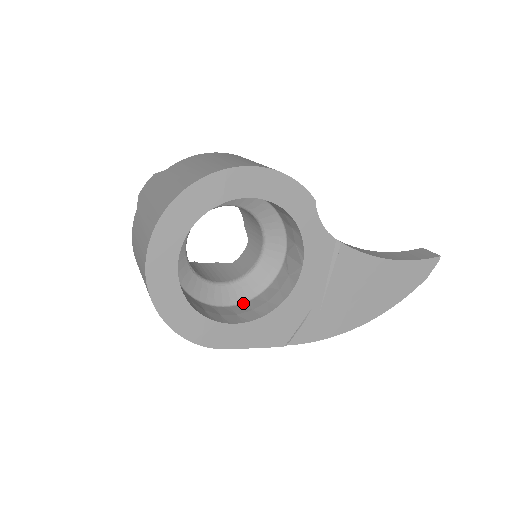
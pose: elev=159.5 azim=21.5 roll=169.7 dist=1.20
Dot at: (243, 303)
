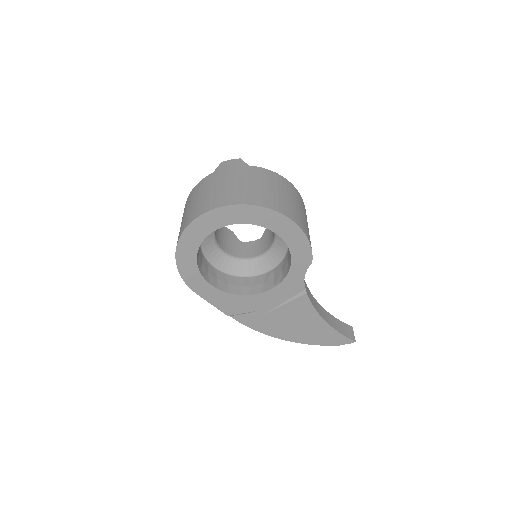
Dot at: (226, 274)
